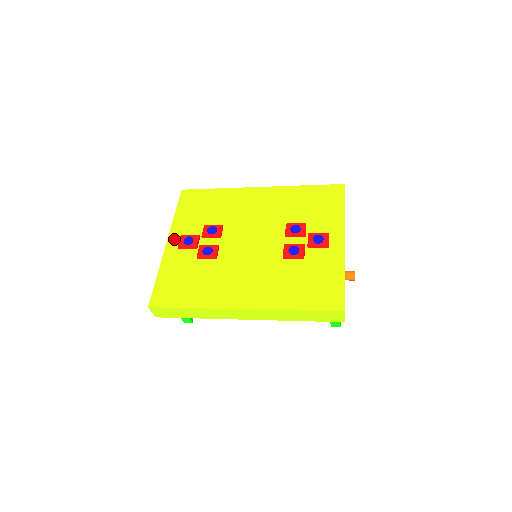
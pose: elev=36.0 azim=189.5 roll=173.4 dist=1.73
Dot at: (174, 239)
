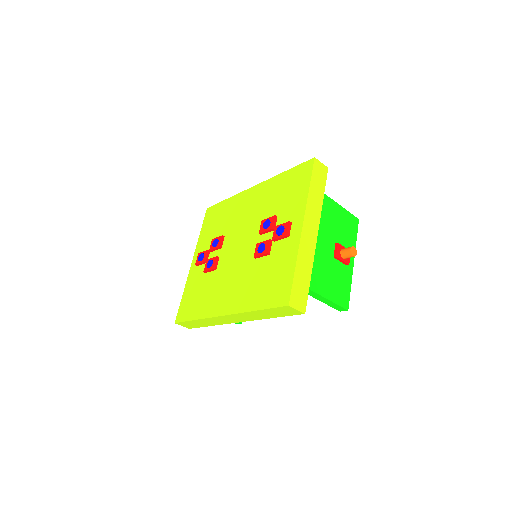
Dot at: (196, 258)
